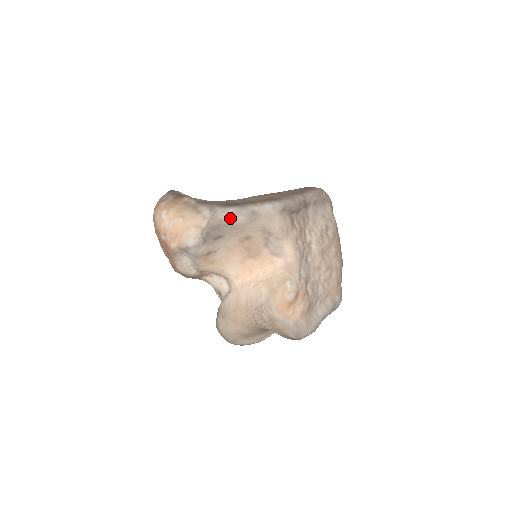
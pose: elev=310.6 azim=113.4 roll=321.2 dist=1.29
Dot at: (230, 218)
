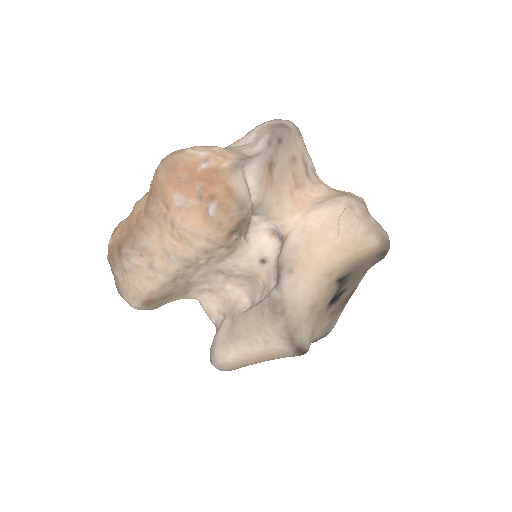
Dot at: (284, 124)
